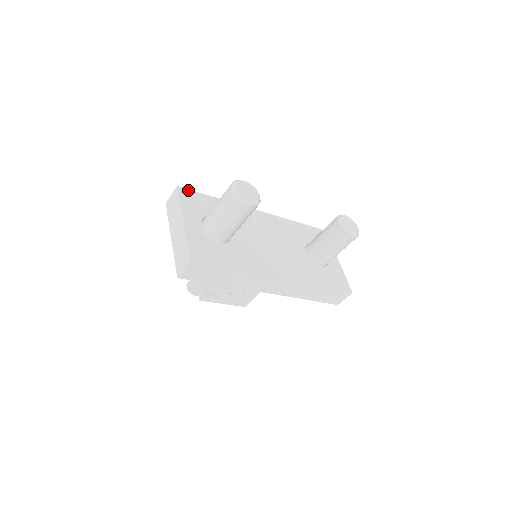
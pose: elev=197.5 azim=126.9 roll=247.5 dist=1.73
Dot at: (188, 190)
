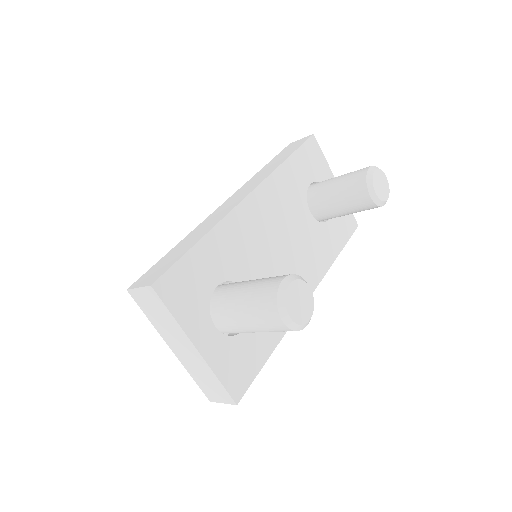
Dot at: (166, 274)
